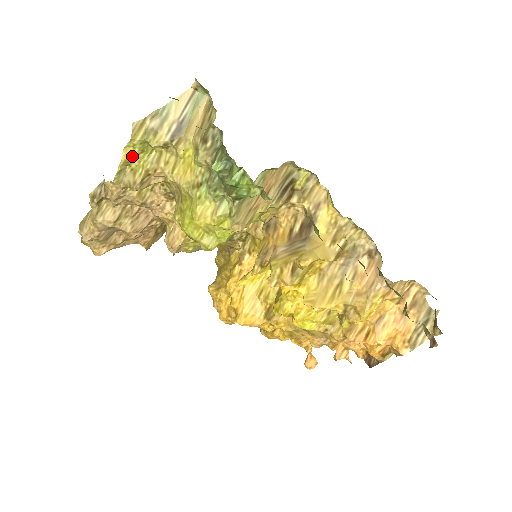
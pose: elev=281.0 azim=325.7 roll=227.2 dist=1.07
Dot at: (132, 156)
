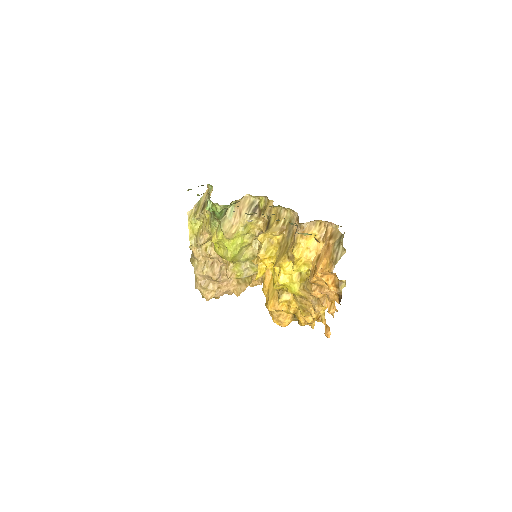
Dot at: (193, 228)
